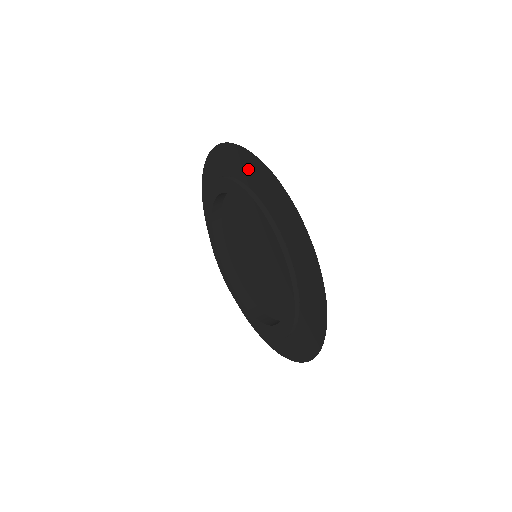
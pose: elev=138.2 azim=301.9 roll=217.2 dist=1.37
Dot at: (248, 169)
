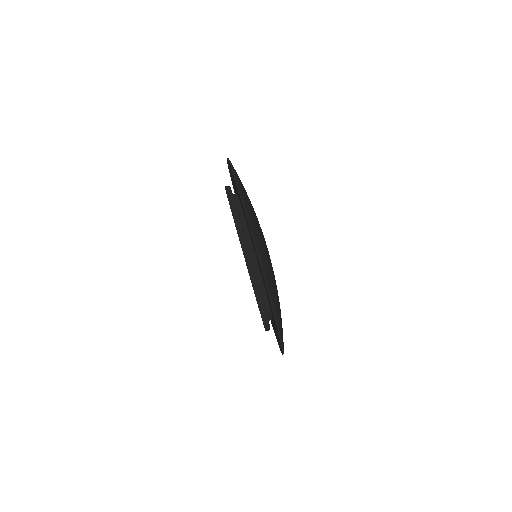
Dot at: occluded
